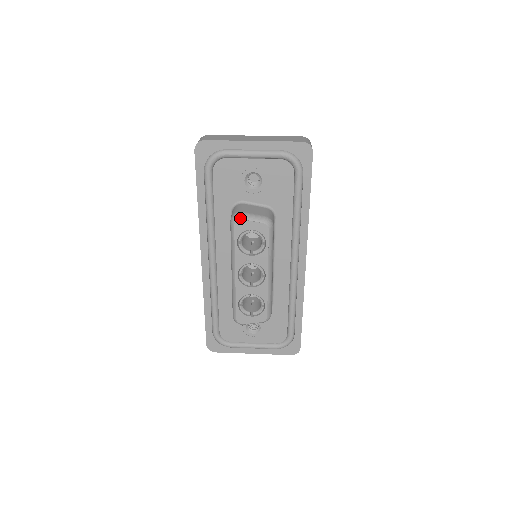
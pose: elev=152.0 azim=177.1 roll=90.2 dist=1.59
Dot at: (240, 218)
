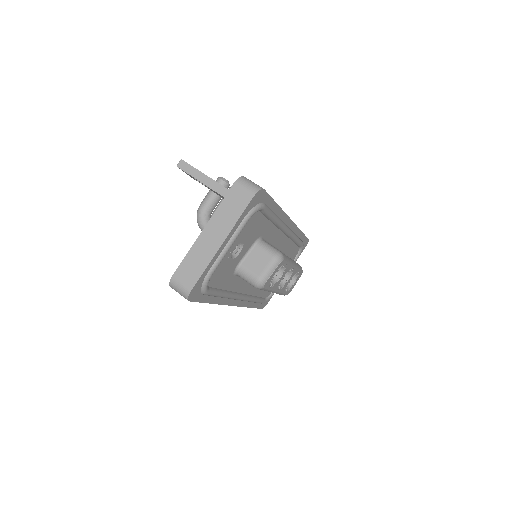
Dot at: (265, 282)
